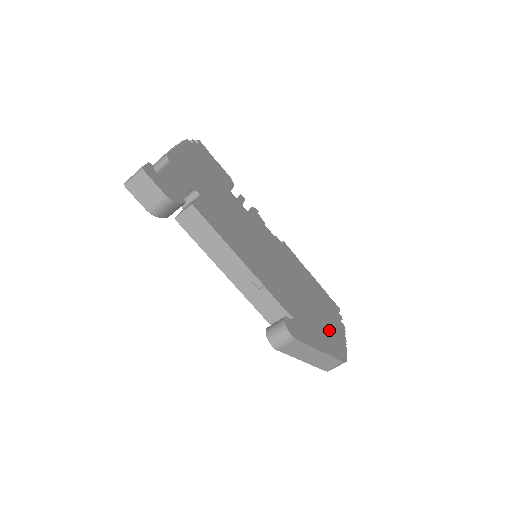
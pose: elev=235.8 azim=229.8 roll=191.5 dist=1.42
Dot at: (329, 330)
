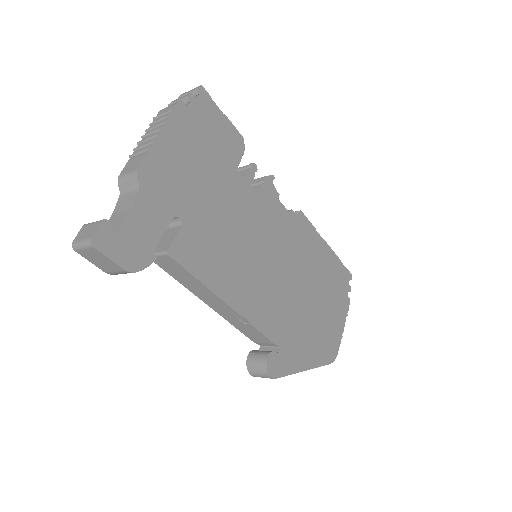
Dot at: (326, 326)
